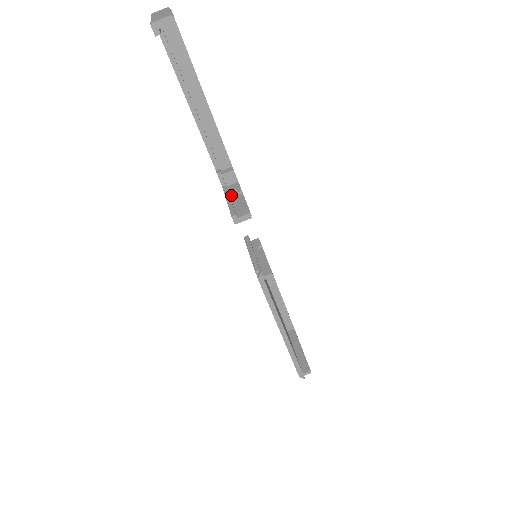
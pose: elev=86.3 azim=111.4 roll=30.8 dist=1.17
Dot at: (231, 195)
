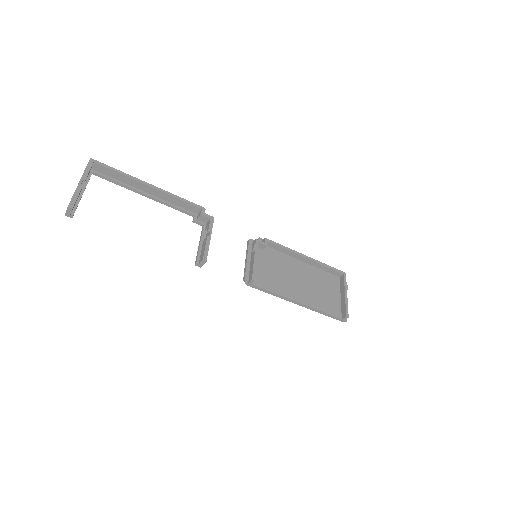
Dot at: (207, 233)
